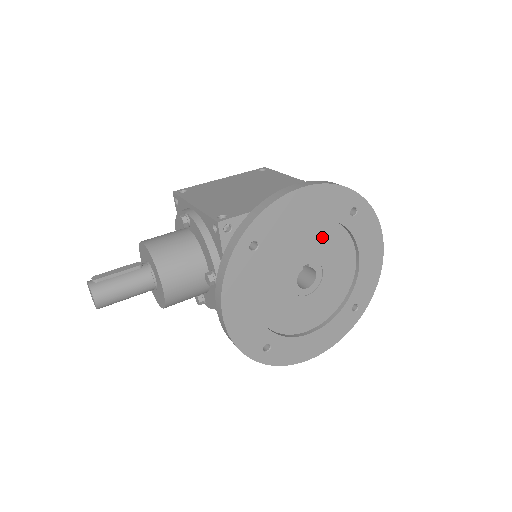
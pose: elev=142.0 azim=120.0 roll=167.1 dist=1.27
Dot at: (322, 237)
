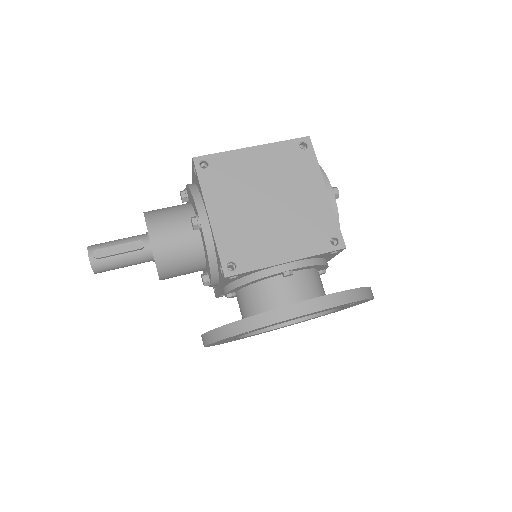
Dot at: occluded
